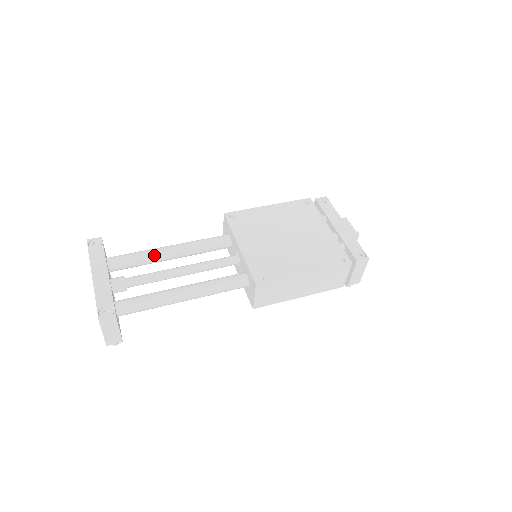
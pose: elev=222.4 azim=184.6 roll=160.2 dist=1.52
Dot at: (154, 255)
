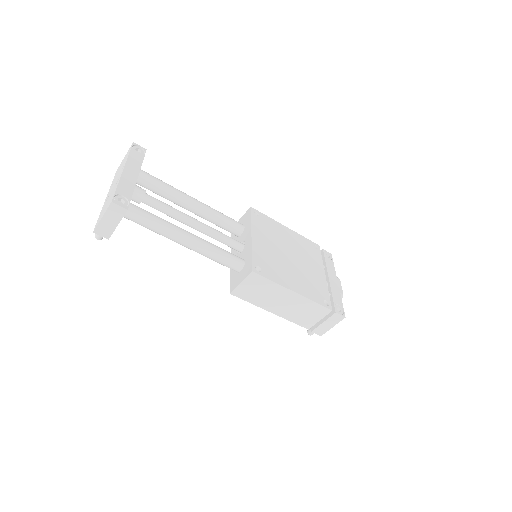
Dot at: (178, 195)
